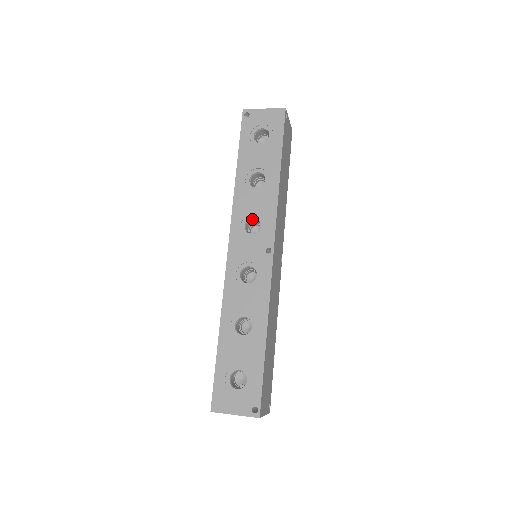
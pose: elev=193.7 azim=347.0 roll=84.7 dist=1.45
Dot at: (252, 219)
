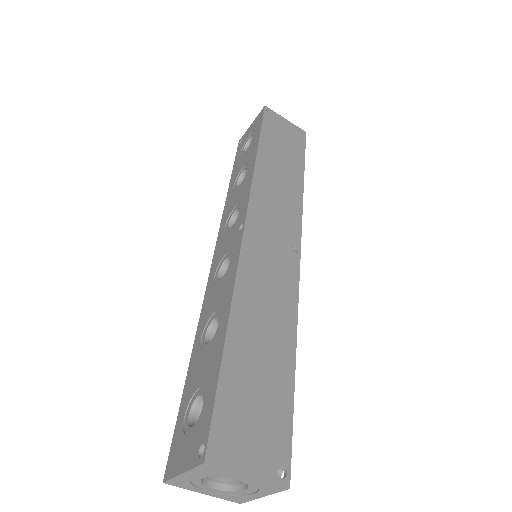
Dot at: (236, 214)
